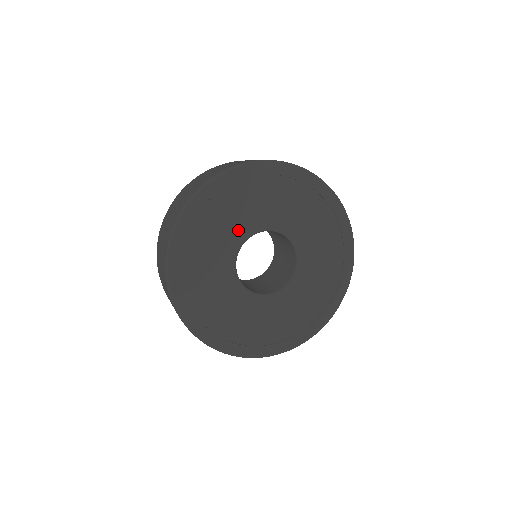
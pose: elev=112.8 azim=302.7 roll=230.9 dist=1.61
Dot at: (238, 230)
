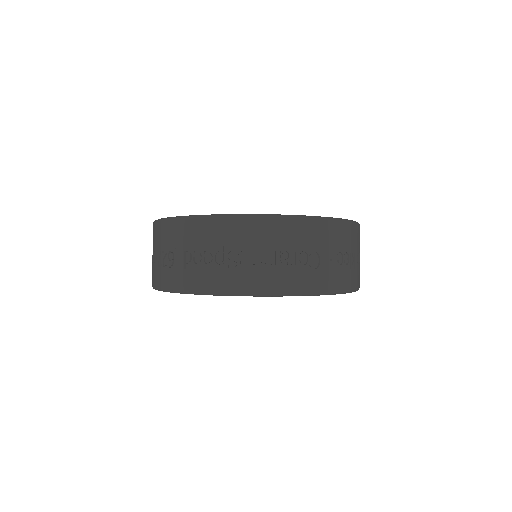
Dot at: occluded
